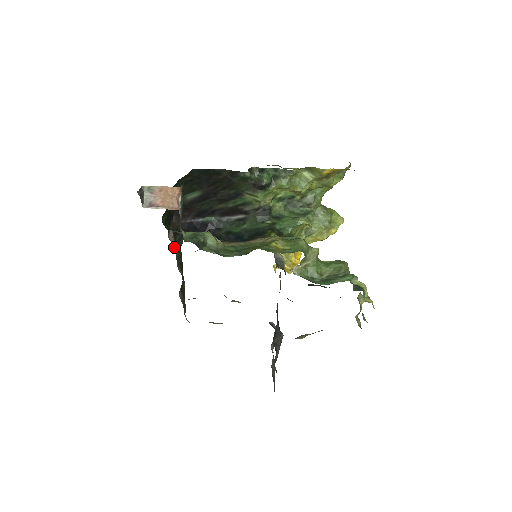
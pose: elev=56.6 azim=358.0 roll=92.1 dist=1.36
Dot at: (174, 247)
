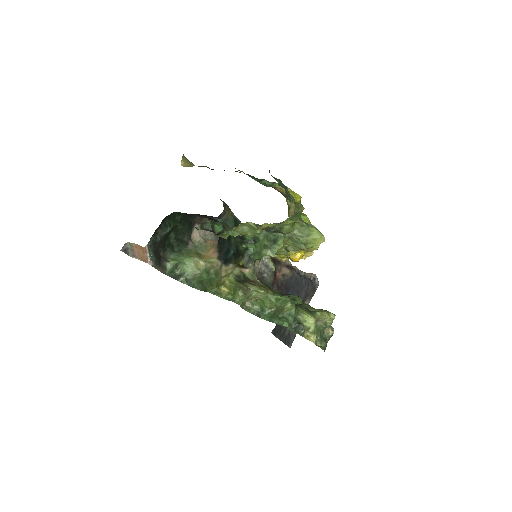
Dot at: (209, 231)
